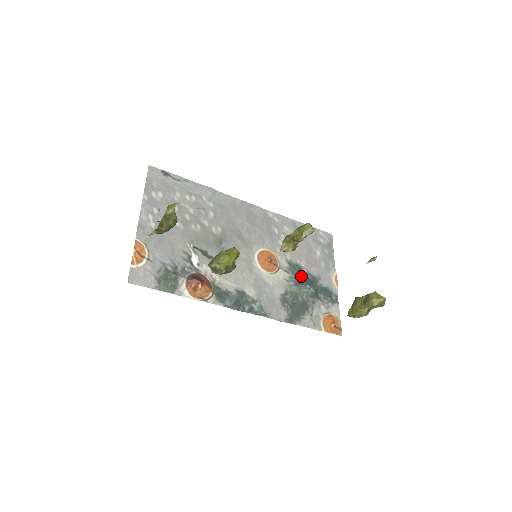
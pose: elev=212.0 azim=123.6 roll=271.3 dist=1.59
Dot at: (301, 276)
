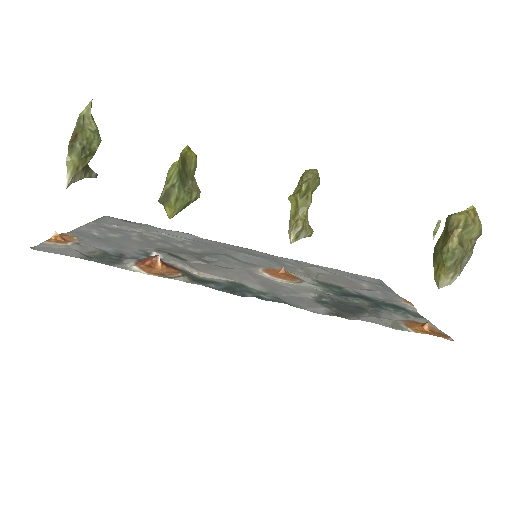
Dot at: (343, 292)
